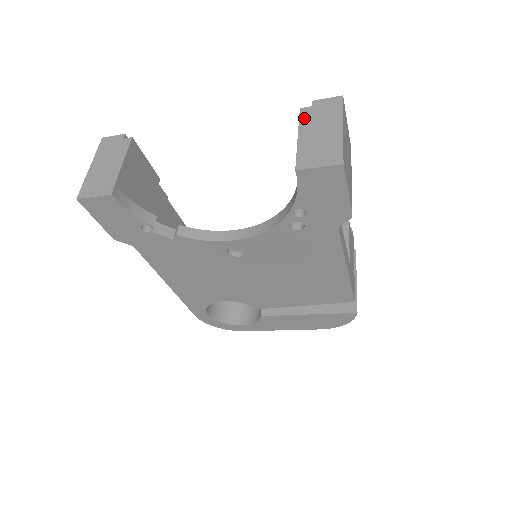
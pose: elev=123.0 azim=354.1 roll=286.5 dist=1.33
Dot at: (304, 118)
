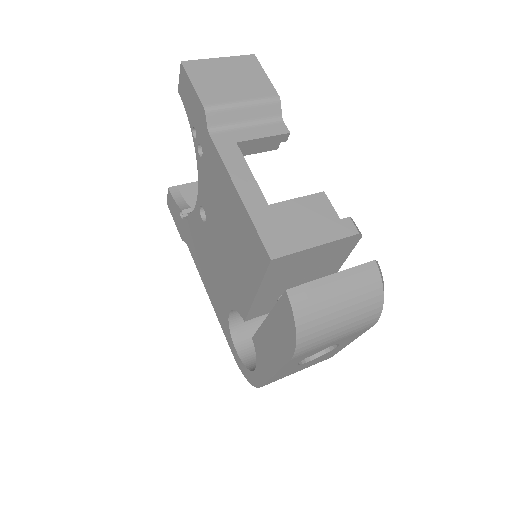
Dot at: occluded
